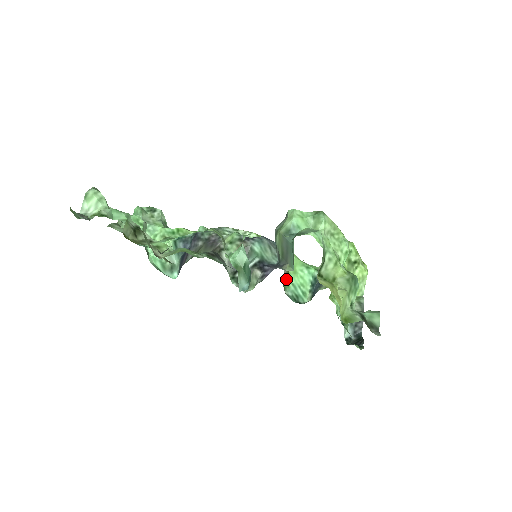
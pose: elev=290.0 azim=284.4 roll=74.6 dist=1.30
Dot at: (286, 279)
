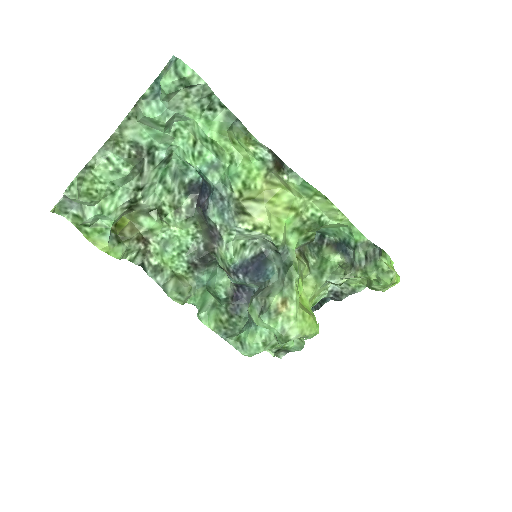
Dot at: occluded
